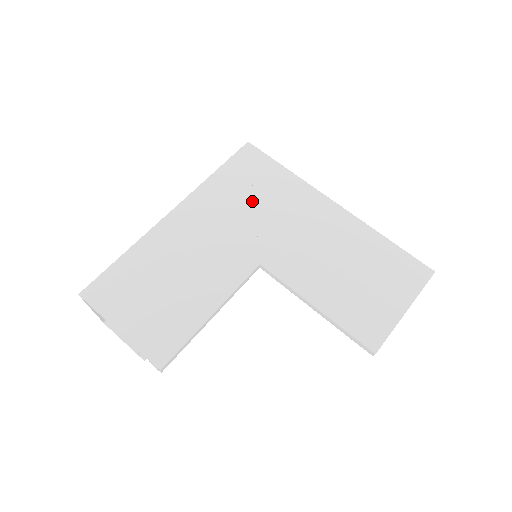
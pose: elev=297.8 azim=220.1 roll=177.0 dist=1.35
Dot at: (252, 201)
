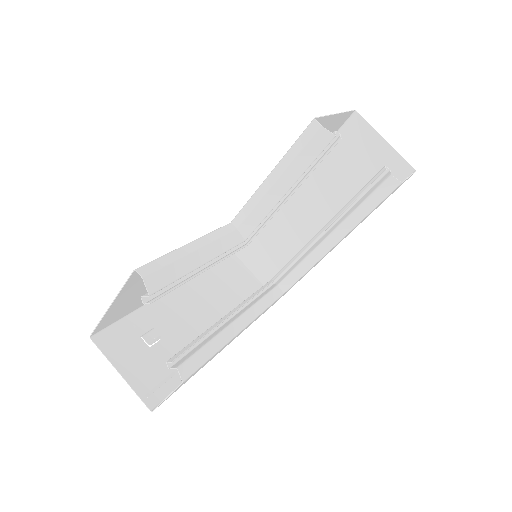
Dot at: occluded
